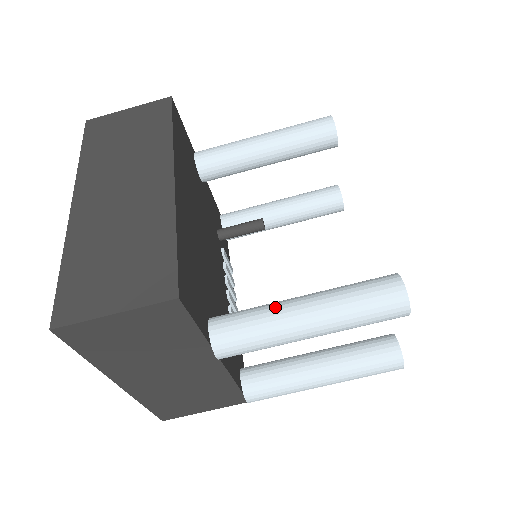
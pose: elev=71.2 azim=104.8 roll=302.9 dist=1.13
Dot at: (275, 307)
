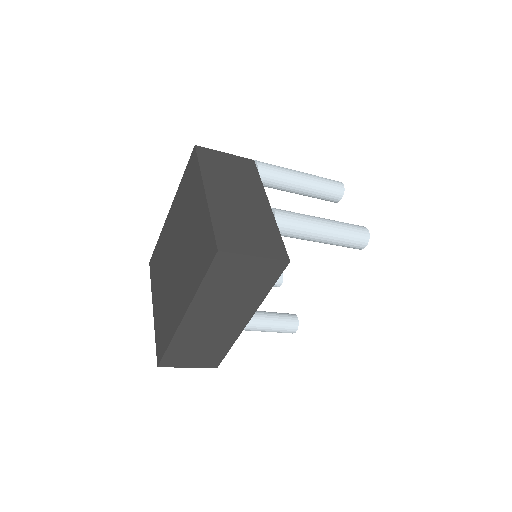
Dot at: (246, 326)
